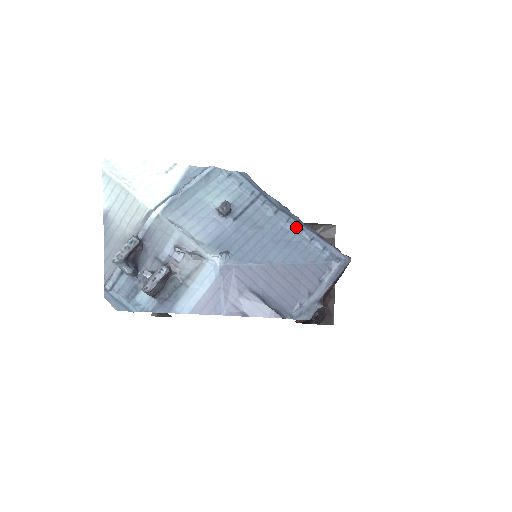
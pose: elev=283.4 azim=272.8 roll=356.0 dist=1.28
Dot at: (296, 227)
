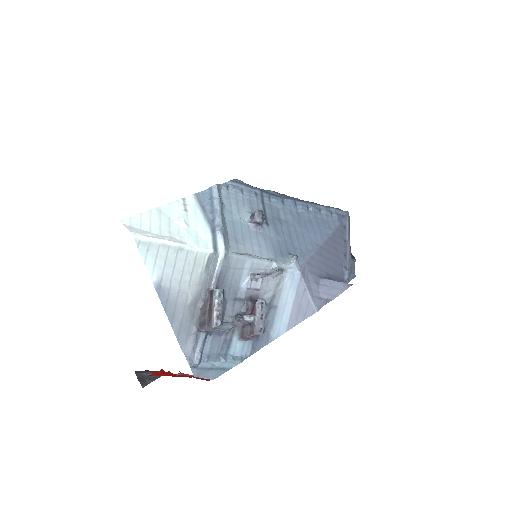
Dot at: (304, 206)
